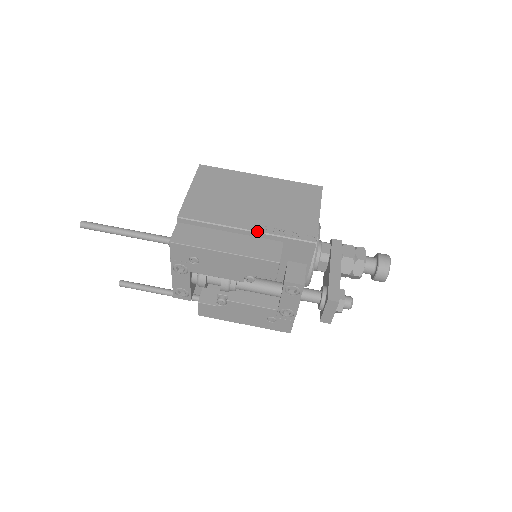
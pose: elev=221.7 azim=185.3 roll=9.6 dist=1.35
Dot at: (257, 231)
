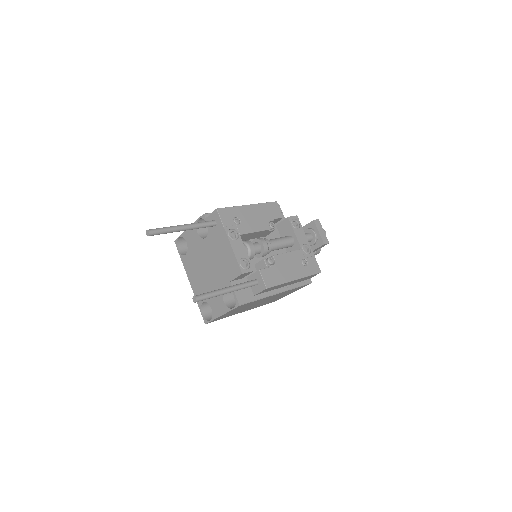
Dot at: occluded
